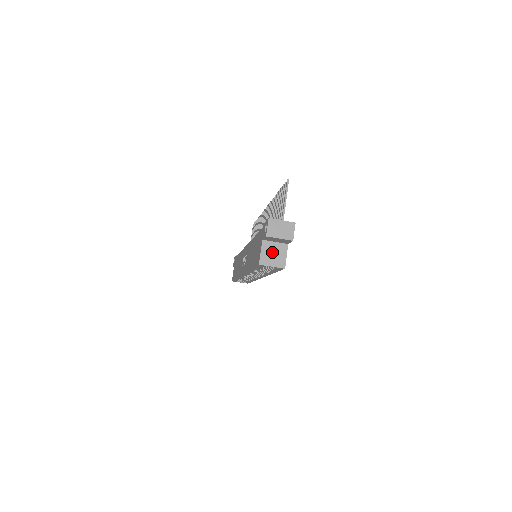
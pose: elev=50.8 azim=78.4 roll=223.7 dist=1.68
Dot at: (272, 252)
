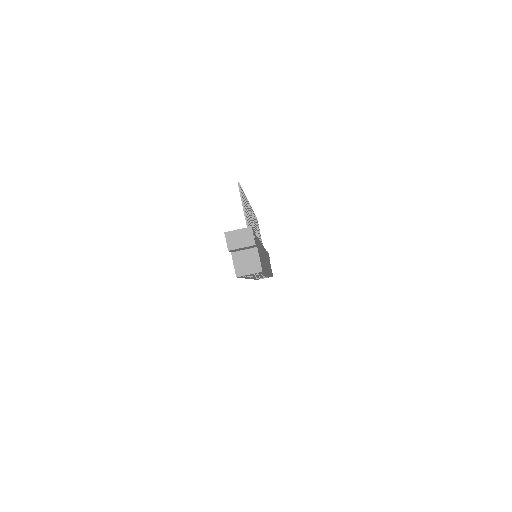
Dot at: (244, 261)
